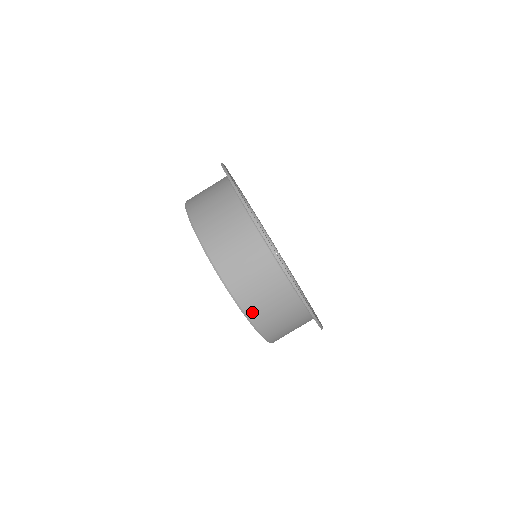
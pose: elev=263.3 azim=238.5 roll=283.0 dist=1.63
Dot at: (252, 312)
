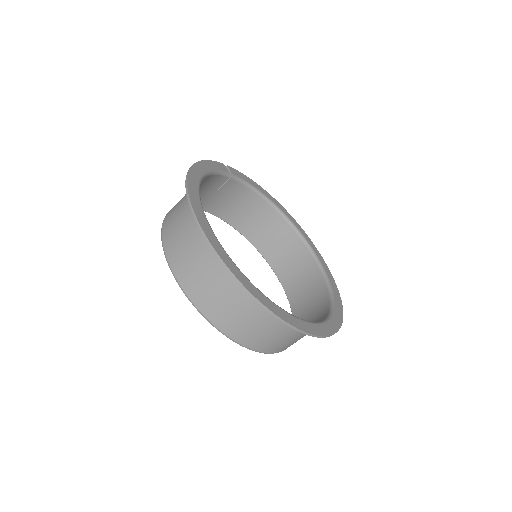
Dot at: occluded
